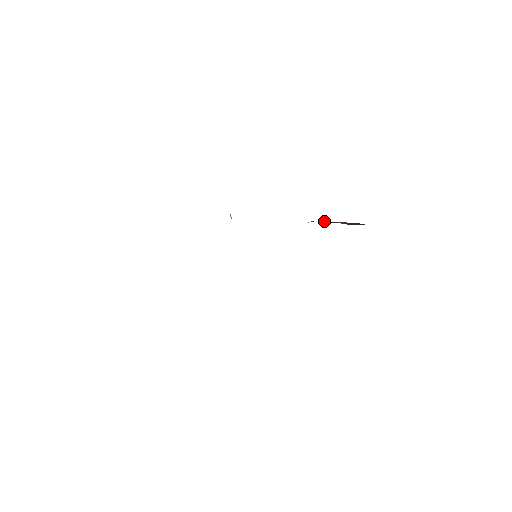
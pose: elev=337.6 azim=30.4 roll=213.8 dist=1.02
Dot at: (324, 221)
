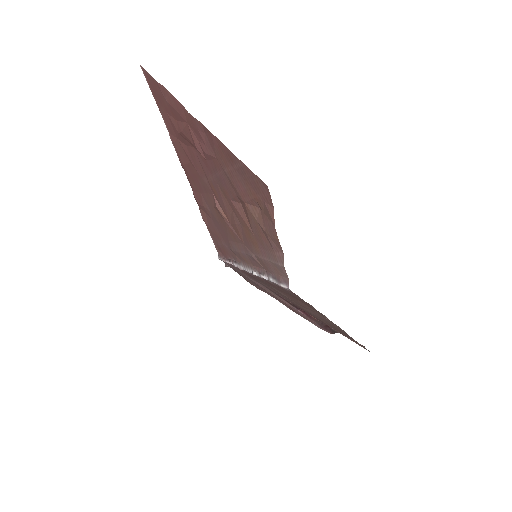
Dot at: (301, 309)
